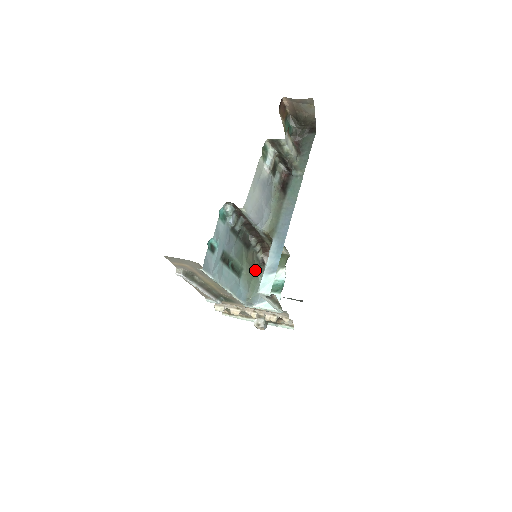
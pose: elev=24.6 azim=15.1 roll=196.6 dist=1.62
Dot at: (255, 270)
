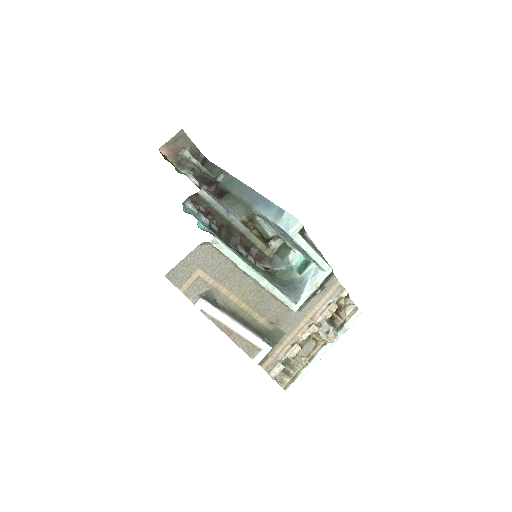
Dot at: occluded
